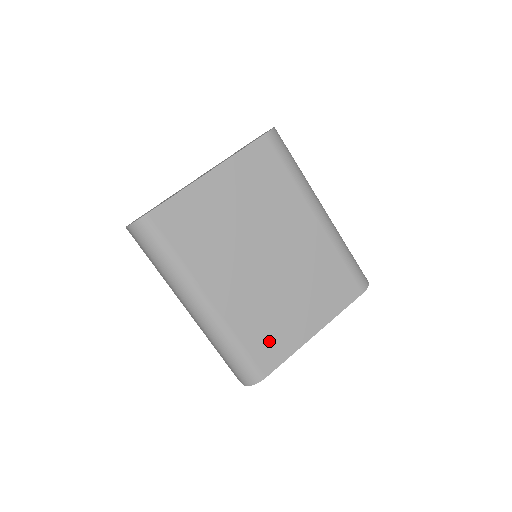
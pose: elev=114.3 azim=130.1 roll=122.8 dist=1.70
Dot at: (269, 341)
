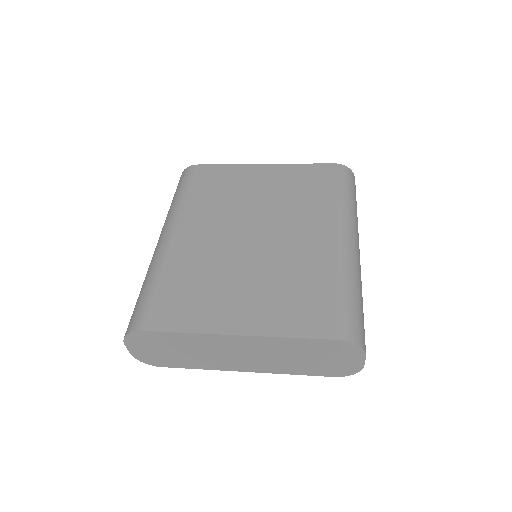
Dot at: (183, 301)
